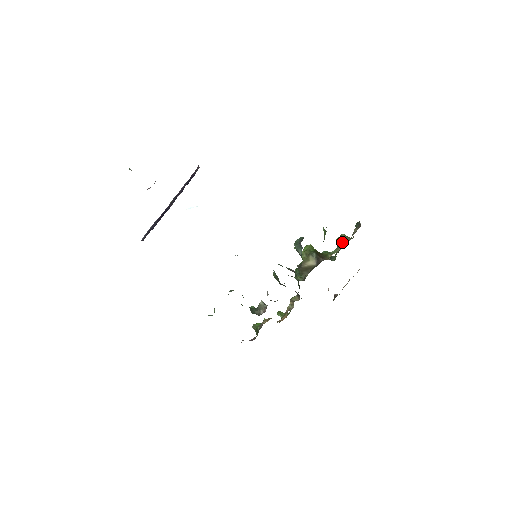
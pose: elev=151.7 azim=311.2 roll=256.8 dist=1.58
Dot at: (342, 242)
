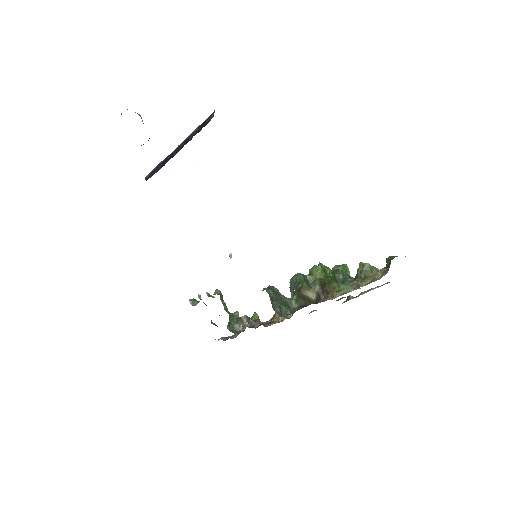
Dot at: (359, 278)
